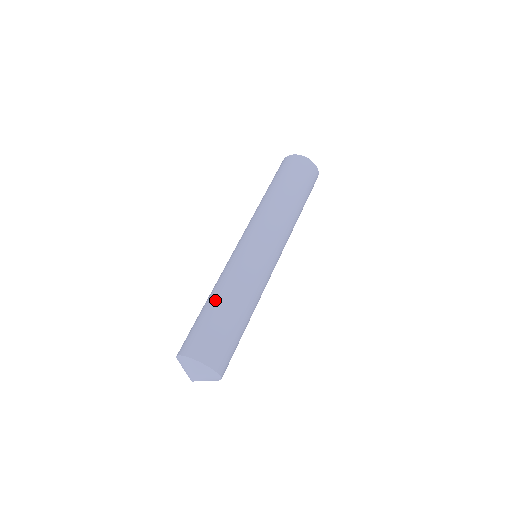
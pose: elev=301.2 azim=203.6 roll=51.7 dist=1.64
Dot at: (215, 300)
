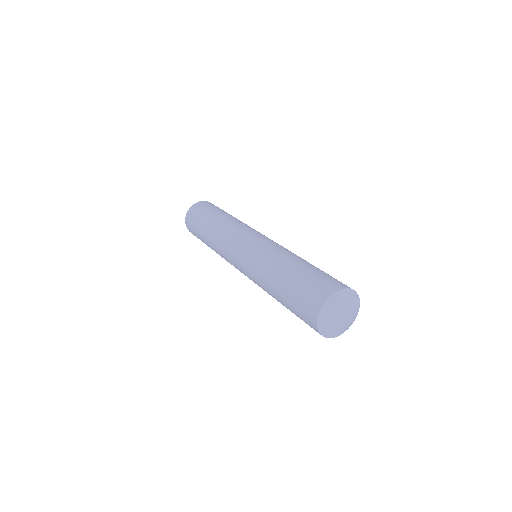
Dot at: (297, 261)
